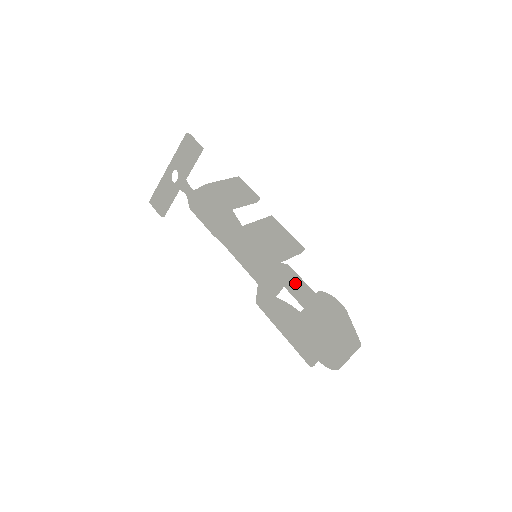
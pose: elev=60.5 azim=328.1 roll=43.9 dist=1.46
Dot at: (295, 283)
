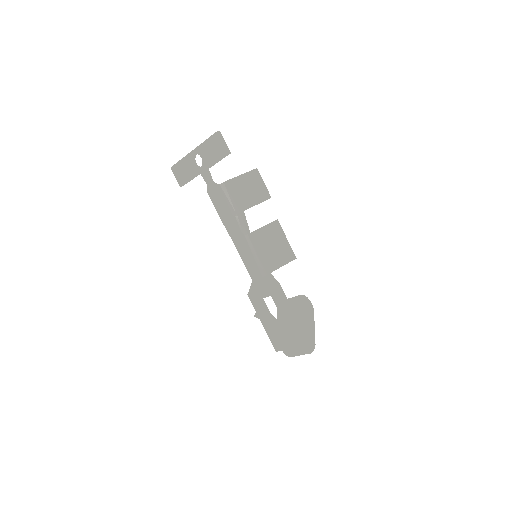
Dot at: (281, 300)
